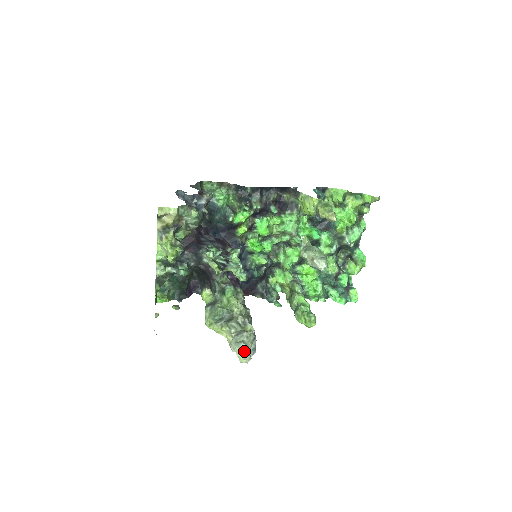
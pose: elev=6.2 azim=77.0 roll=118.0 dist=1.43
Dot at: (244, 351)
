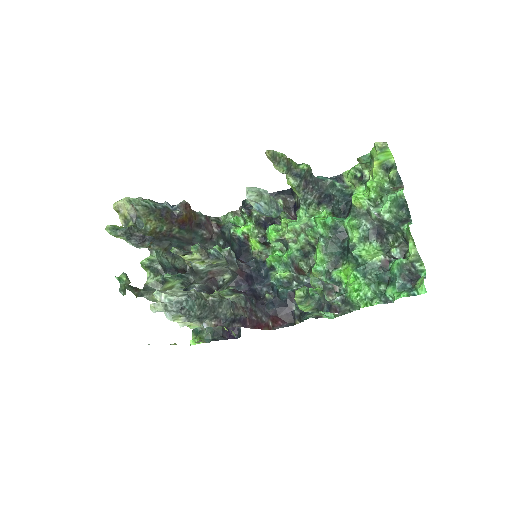
Dot at: (160, 300)
